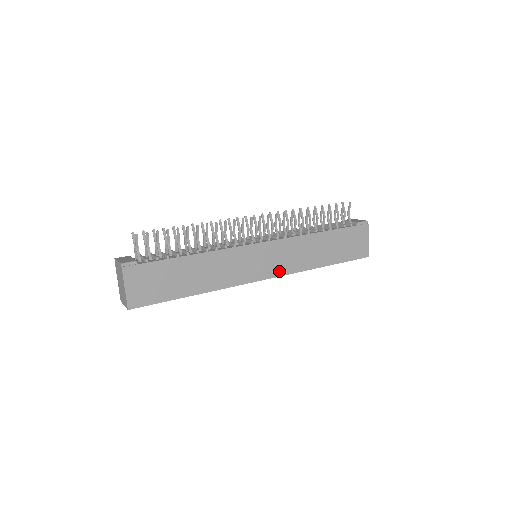
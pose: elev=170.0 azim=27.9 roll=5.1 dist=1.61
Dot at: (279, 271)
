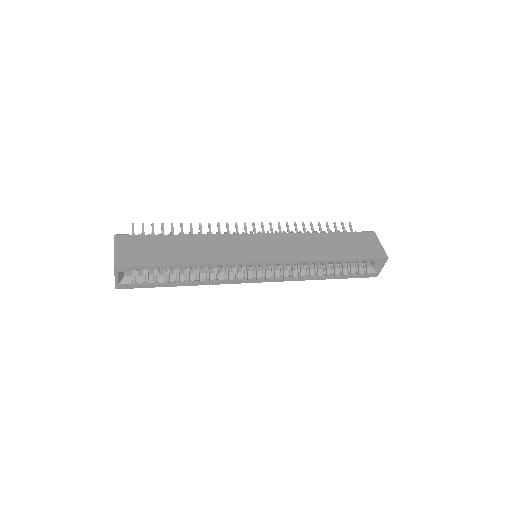
Dot at: (279, 257)
